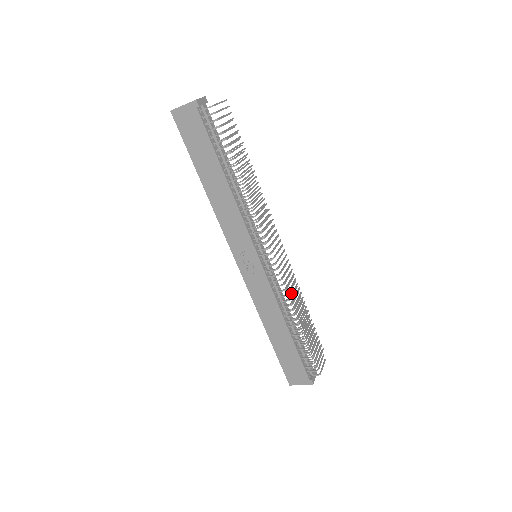
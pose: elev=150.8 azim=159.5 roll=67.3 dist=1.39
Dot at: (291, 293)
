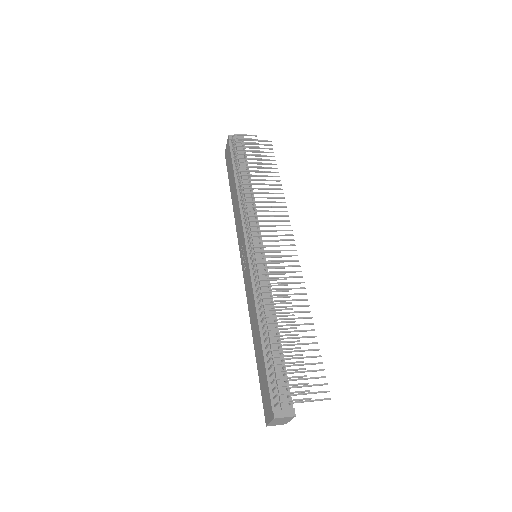
Dot at: (284, 300)
